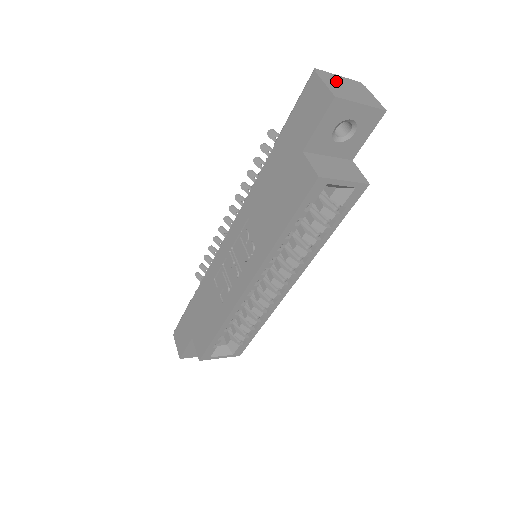
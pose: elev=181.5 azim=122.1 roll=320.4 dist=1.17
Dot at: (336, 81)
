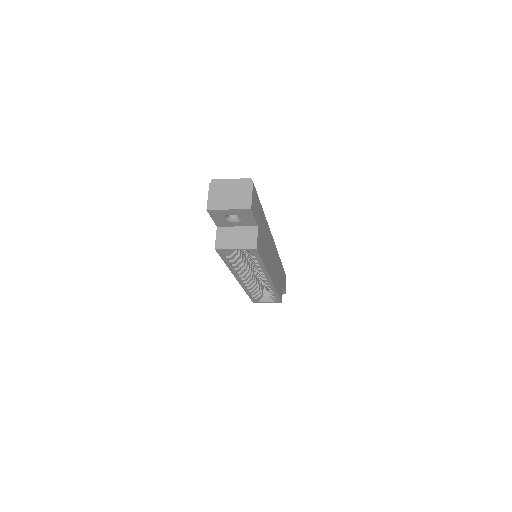
Dot at: (223, 189)
